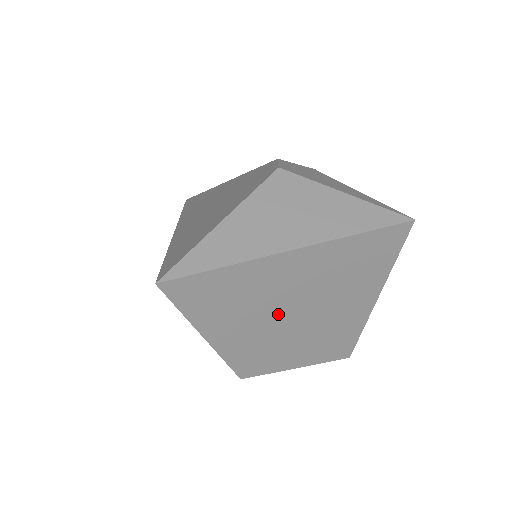
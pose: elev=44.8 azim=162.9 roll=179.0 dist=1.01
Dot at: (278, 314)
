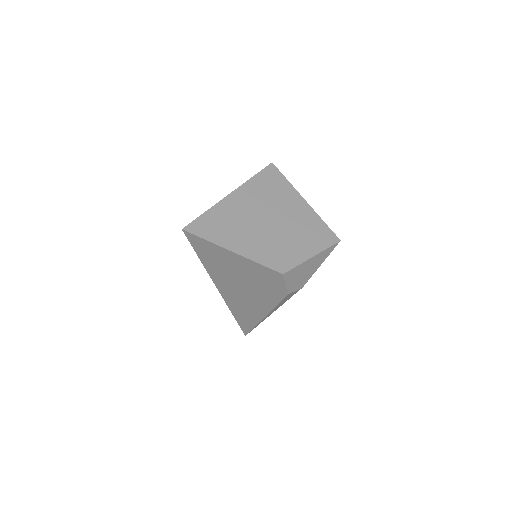
Dot at: (258, 226)
